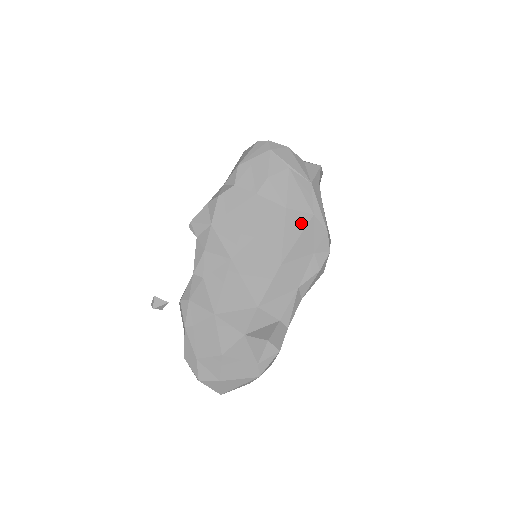
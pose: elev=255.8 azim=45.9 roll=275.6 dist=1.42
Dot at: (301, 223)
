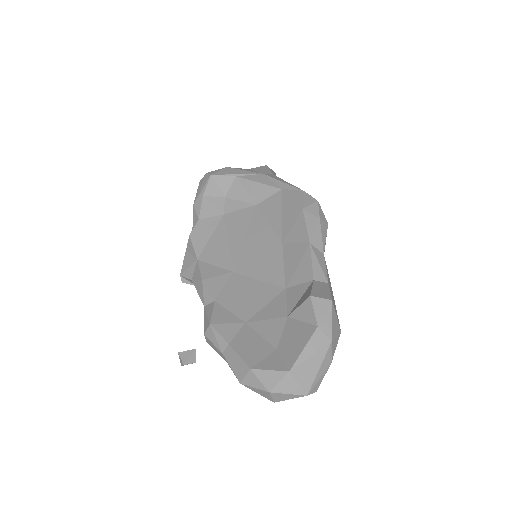
Dot at: (276, 203)
